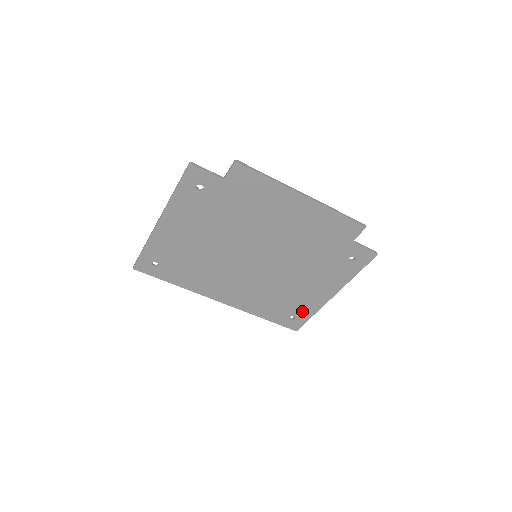
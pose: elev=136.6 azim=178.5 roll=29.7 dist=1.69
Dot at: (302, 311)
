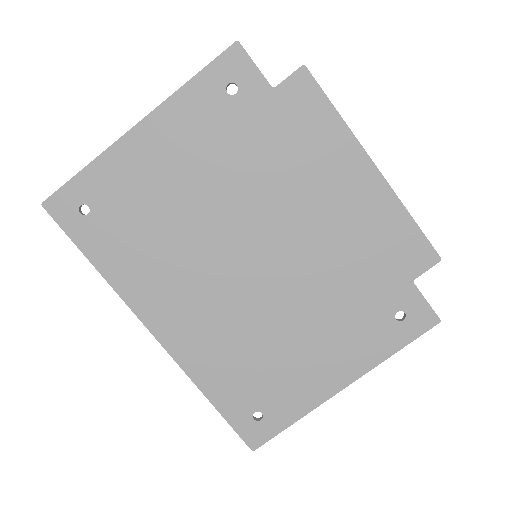
Dot at: (281, 405)
